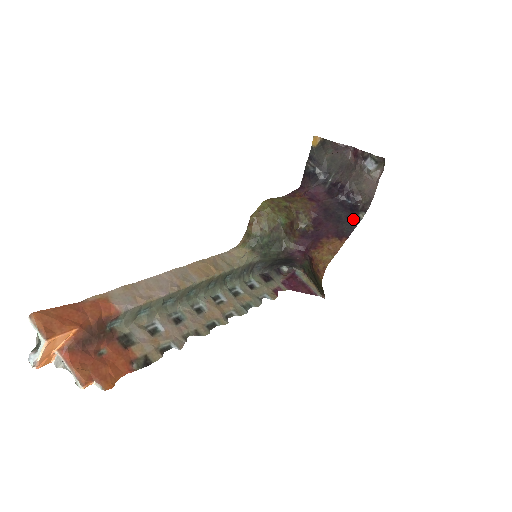
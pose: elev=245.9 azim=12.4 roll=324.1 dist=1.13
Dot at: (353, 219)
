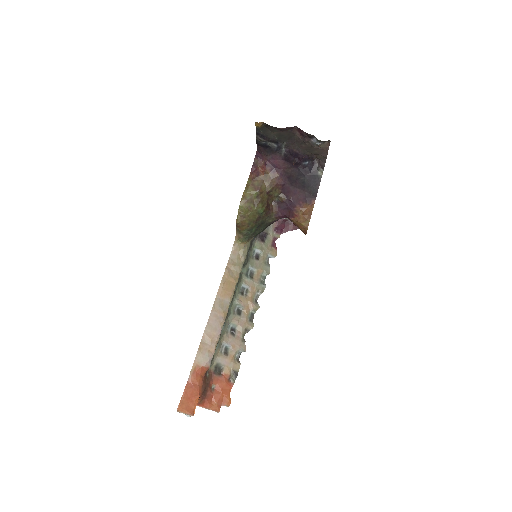
Dot at: (315, 180)
